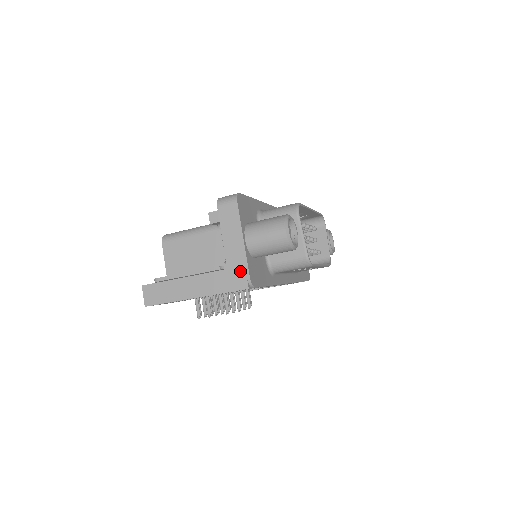
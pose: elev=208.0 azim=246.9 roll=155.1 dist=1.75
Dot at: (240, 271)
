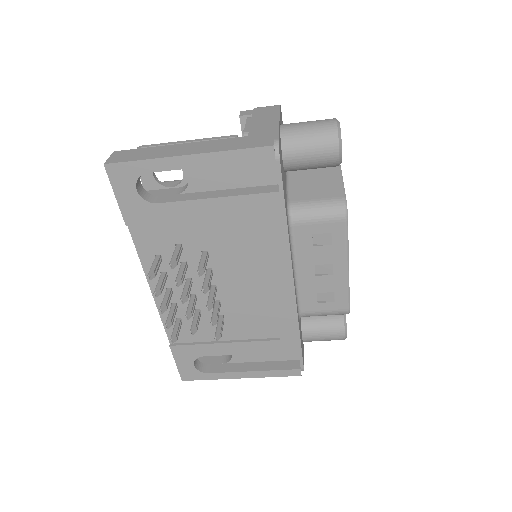
Dot at: (266, 136)
